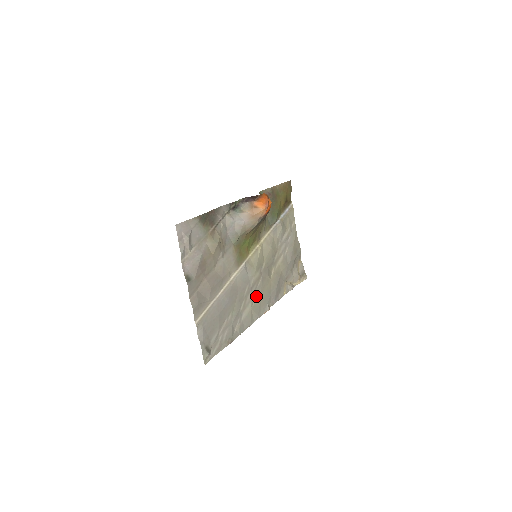
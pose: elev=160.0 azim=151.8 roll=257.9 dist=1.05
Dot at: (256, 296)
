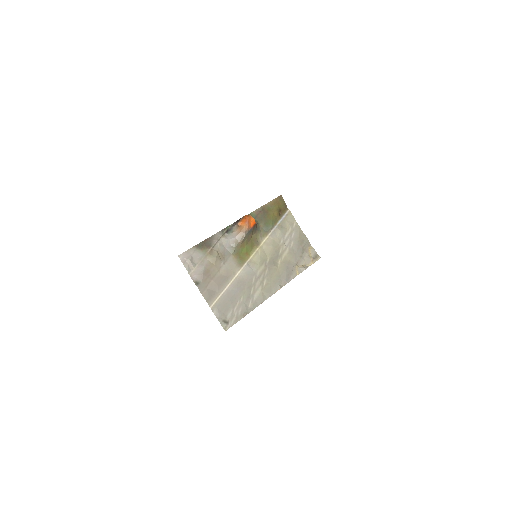
Dot at: (265, 282)
